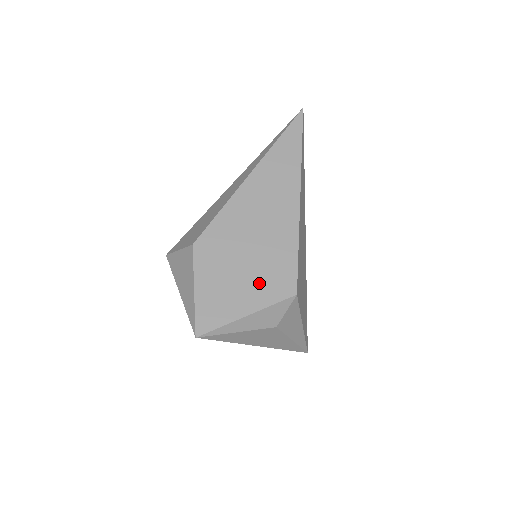
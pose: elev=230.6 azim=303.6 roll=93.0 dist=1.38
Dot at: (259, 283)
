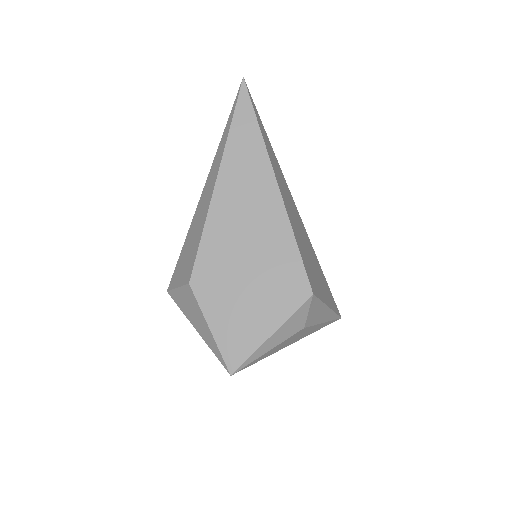
Dot at: (271, 297)
